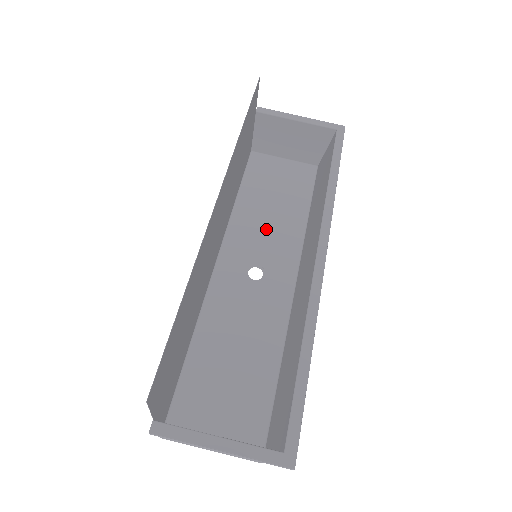
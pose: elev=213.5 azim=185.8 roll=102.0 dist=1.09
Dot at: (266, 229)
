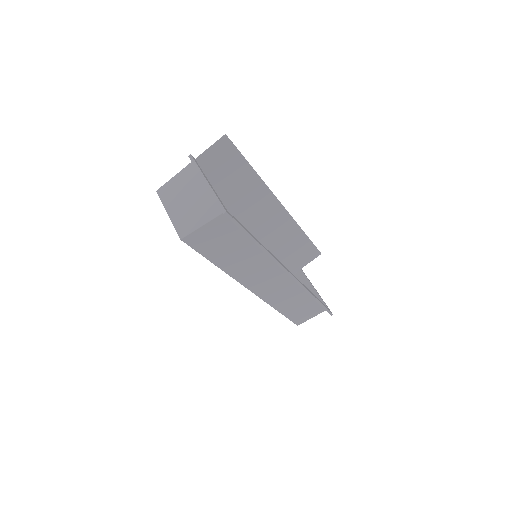
Dot at: occluded
